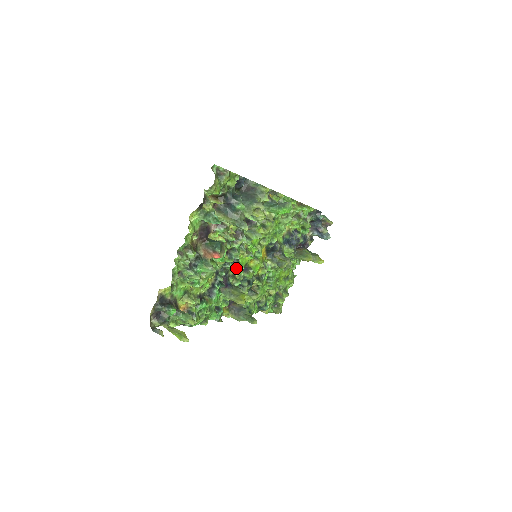
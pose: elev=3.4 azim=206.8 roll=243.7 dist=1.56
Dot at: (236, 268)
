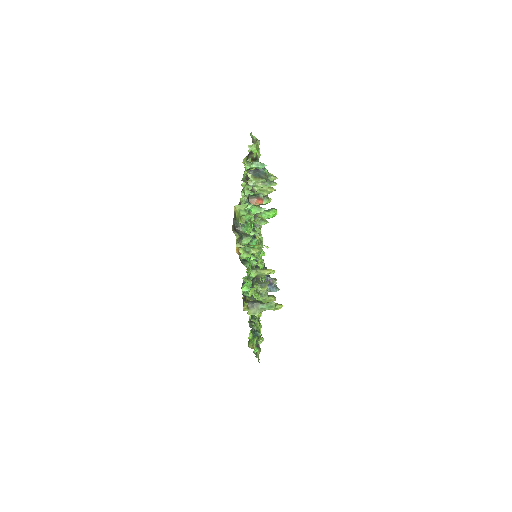
Dot at: occluded
